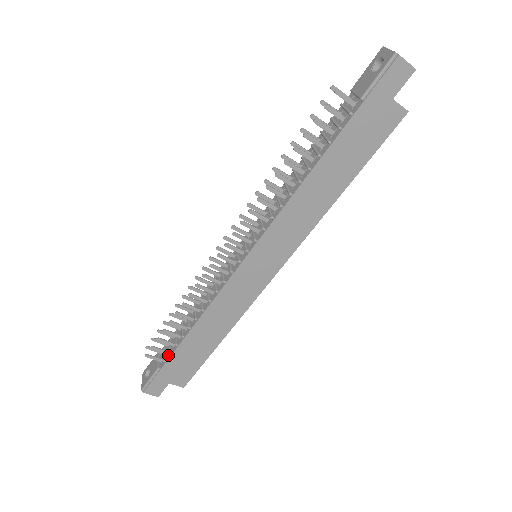
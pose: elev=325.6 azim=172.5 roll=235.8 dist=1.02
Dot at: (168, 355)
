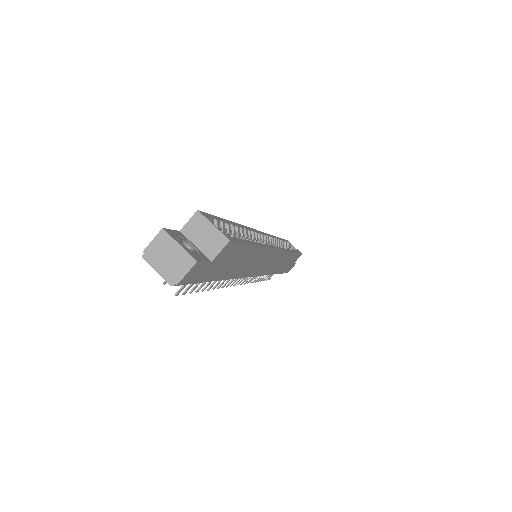
Dot at: occluded
